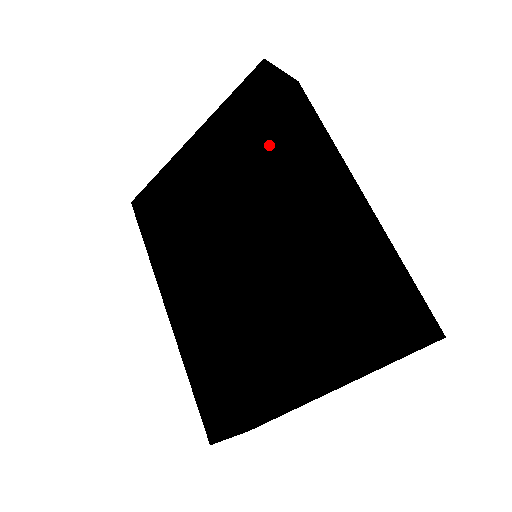
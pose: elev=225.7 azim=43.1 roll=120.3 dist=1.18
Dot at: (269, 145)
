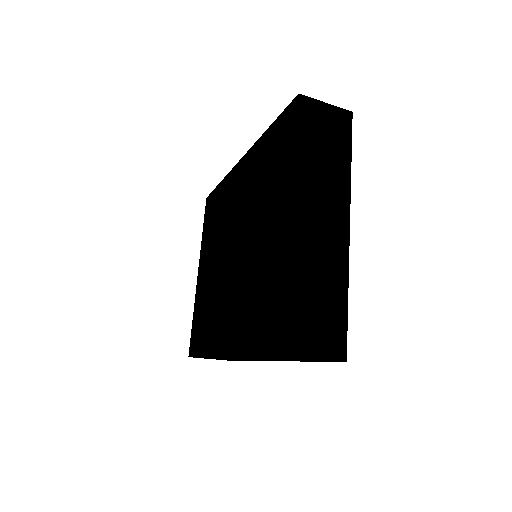
Dot at: (220, 204)
